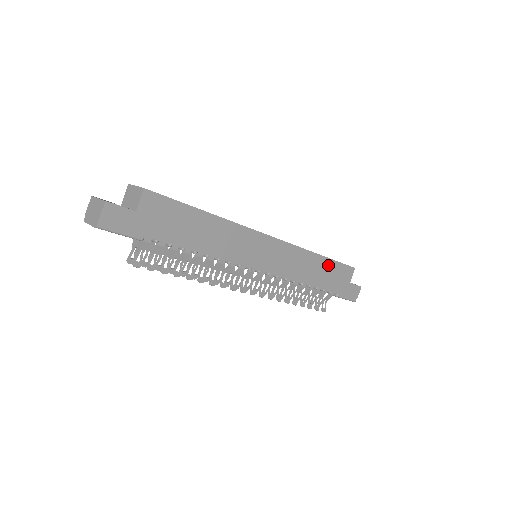
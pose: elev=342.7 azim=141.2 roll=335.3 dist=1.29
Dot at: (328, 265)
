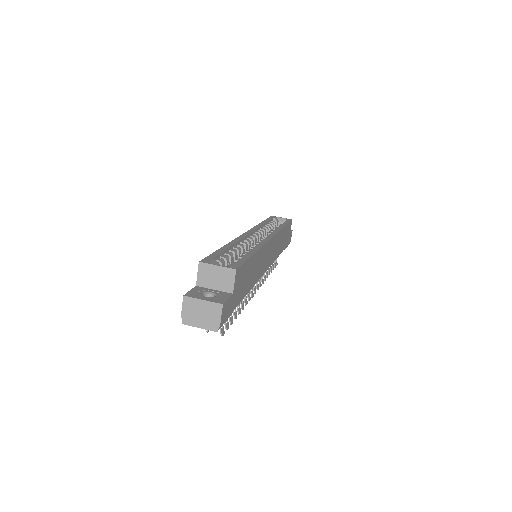
Dot at: (285, 230)
